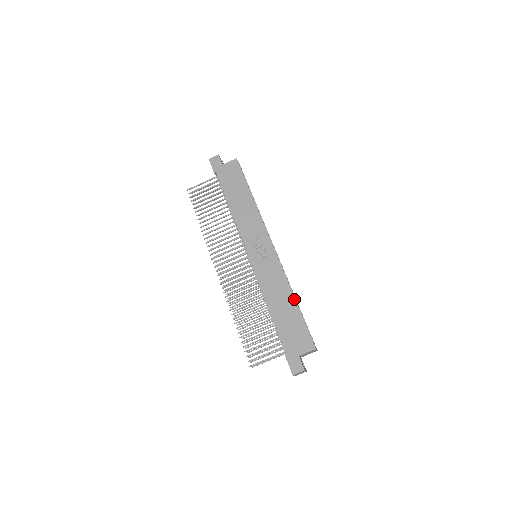
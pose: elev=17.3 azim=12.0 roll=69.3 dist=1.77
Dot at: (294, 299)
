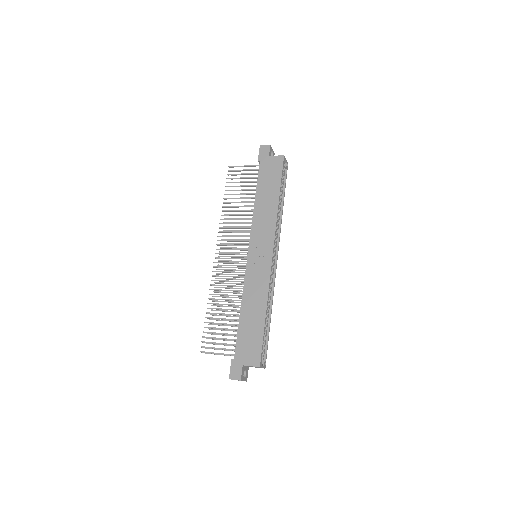
Dot at: (265, 312)
